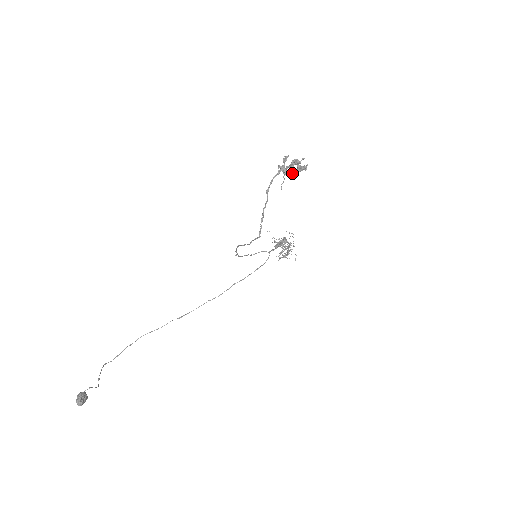
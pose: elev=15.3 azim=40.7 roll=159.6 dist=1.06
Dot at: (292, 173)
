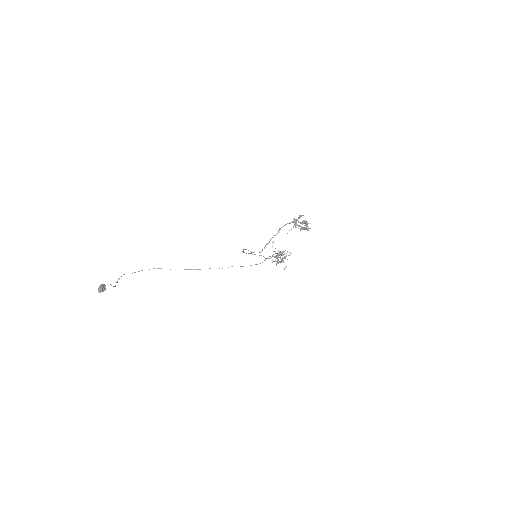
Dot at: occluded
